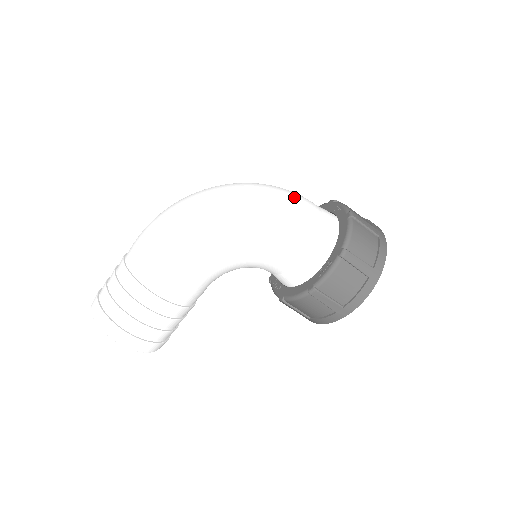
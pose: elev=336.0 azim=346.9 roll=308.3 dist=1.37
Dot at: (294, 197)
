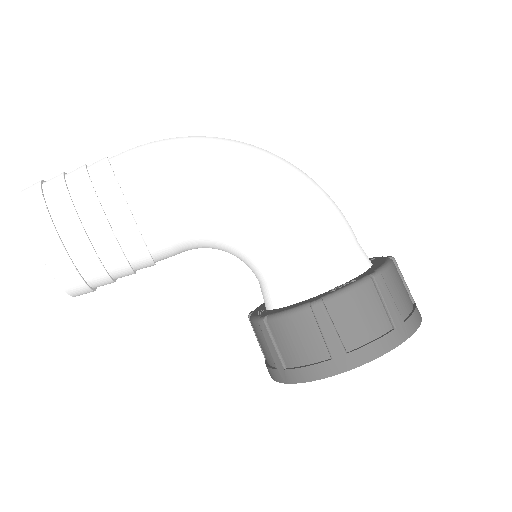
Dot at: occluded
